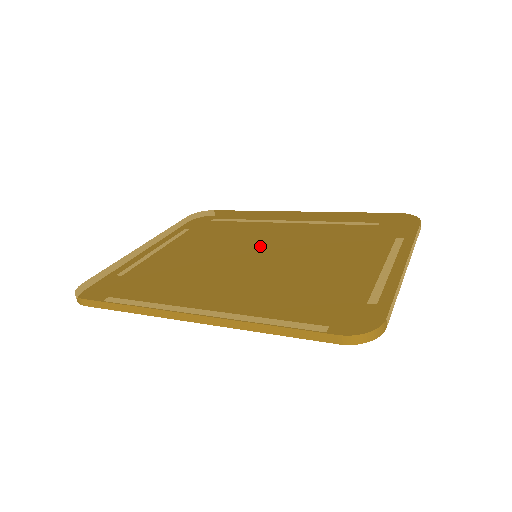
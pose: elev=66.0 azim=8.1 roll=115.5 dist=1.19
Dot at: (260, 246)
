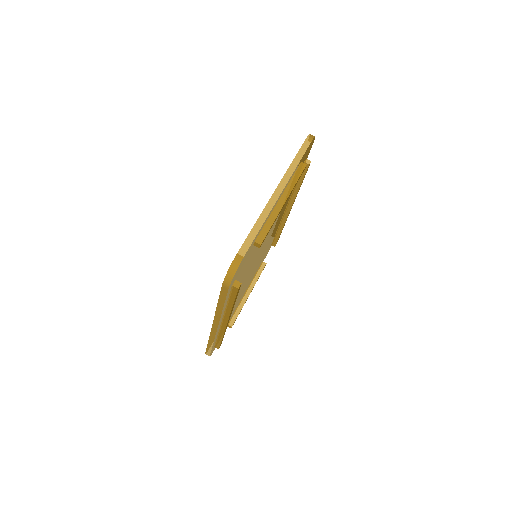
Dot at: occluded
